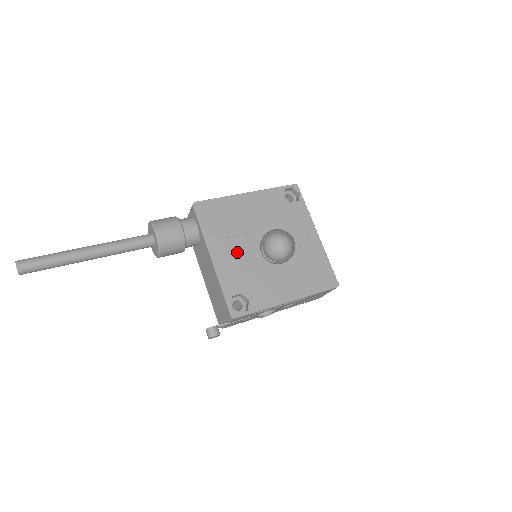
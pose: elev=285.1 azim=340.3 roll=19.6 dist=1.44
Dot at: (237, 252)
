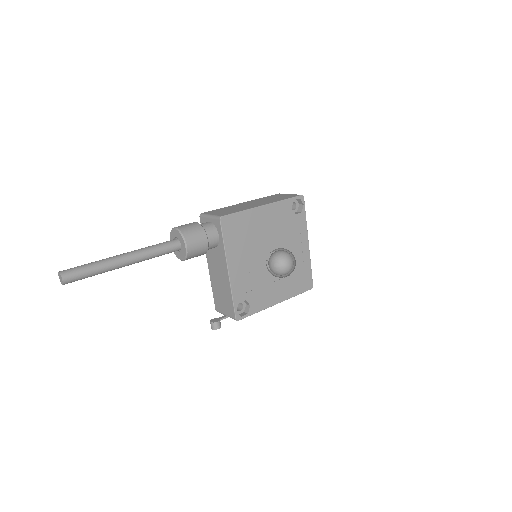
Dot at: (248, 264)
